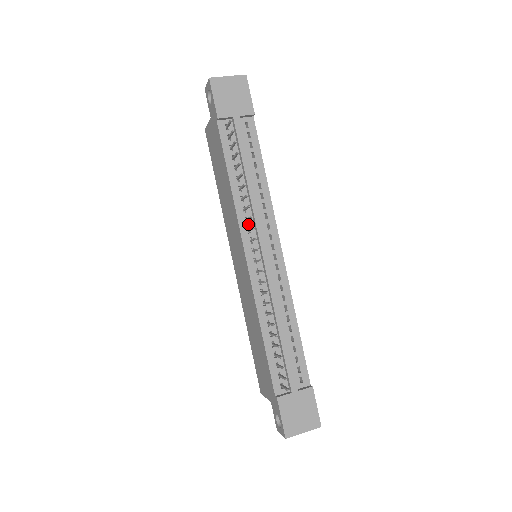
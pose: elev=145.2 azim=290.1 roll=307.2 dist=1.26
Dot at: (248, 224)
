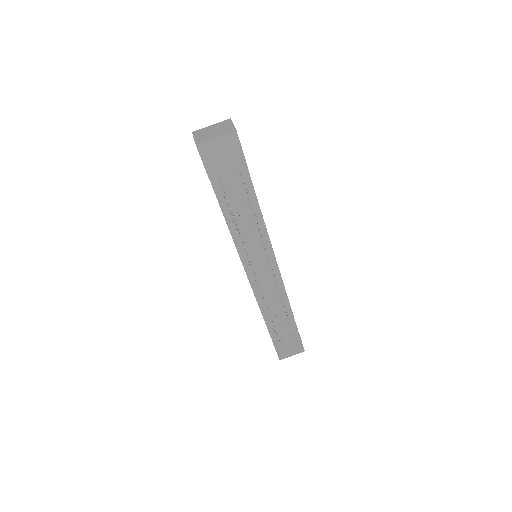
Dot at: (247, 253)
